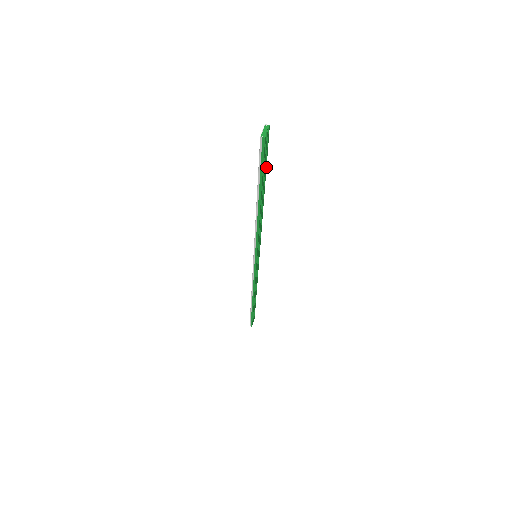
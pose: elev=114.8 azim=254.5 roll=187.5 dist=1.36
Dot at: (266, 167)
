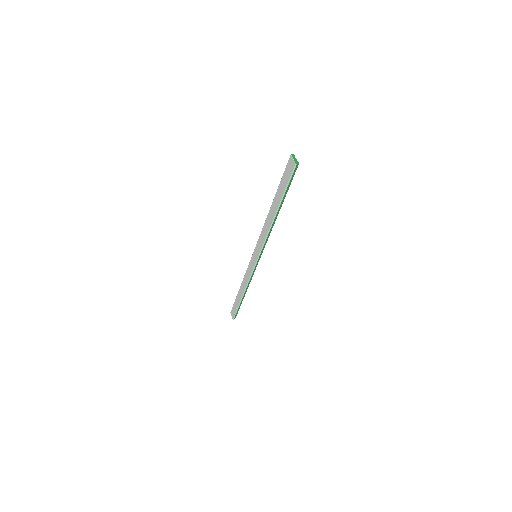
Dot at: occluded
